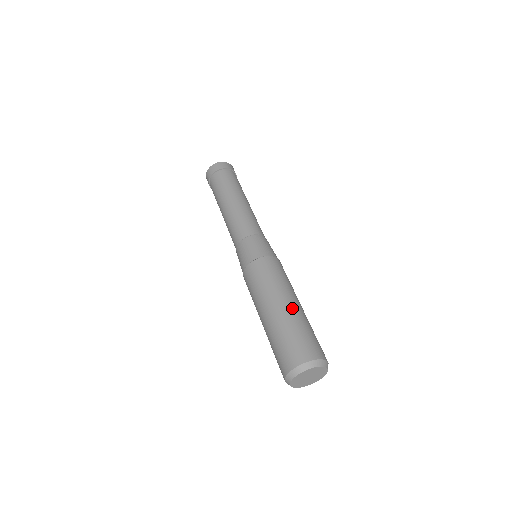
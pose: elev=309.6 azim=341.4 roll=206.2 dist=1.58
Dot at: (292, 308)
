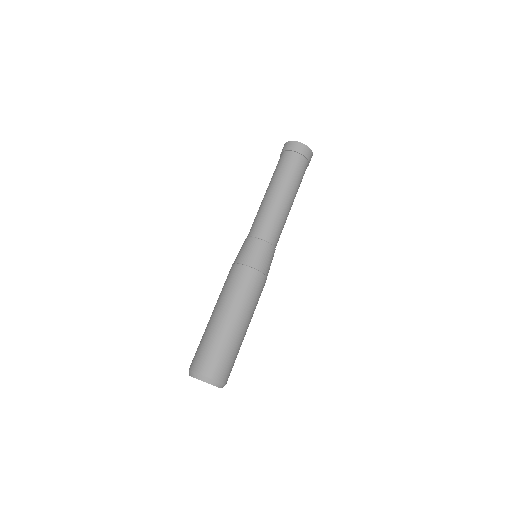
Dot at: (244, 333)
